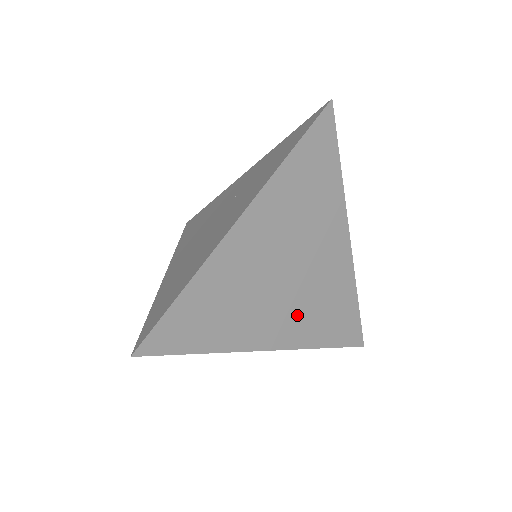
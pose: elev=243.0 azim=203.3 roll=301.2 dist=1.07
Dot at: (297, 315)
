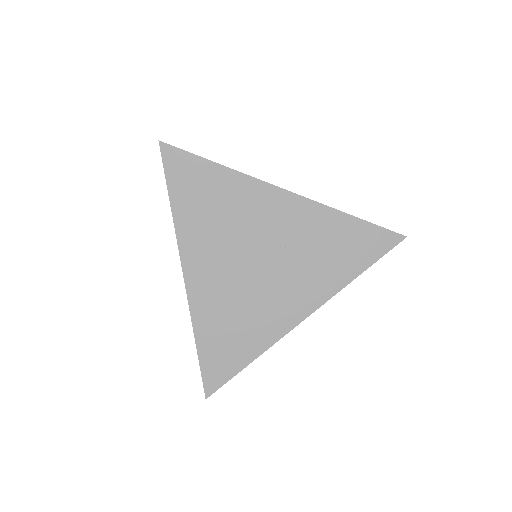
Dot at: occluded
